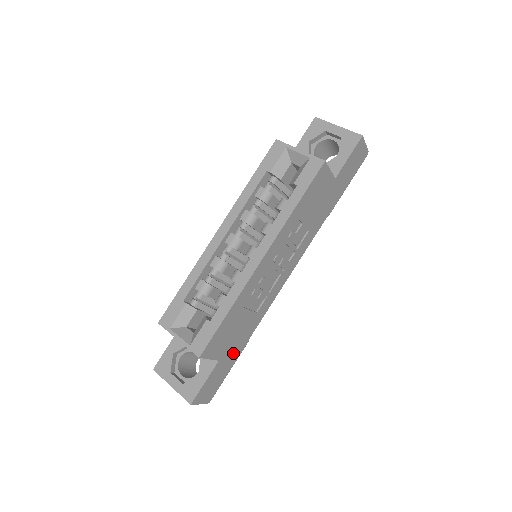
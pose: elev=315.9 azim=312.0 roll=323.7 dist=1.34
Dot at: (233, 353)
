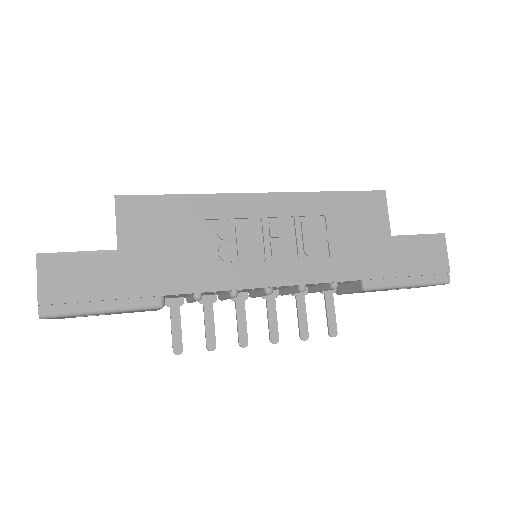
Dot at: (135, 277)
